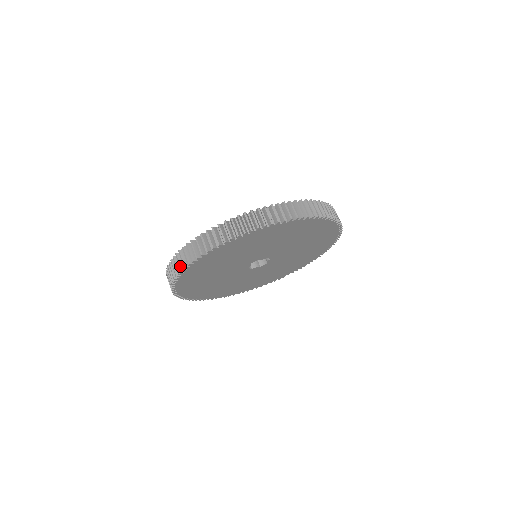
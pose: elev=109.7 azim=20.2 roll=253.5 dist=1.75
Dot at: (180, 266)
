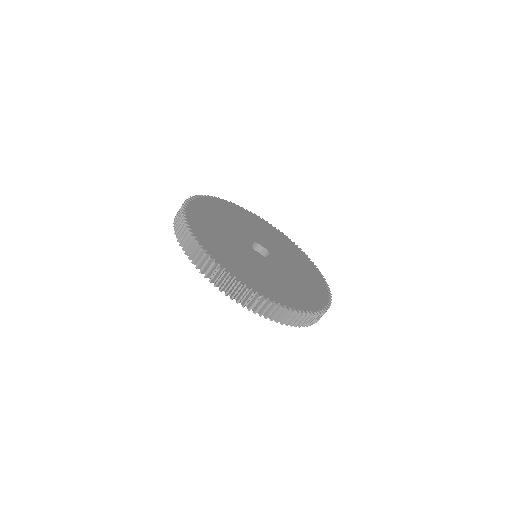
Dot at: (176, 220)
